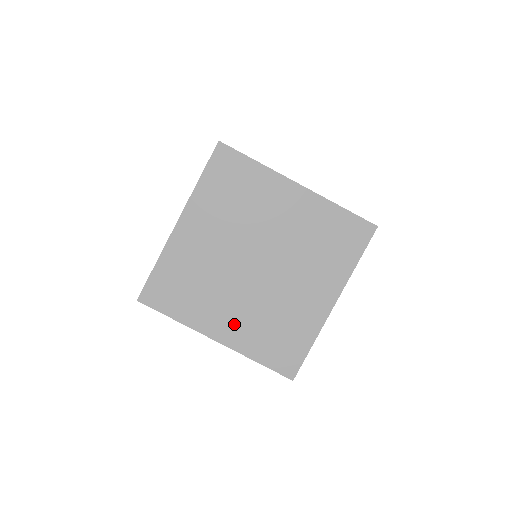
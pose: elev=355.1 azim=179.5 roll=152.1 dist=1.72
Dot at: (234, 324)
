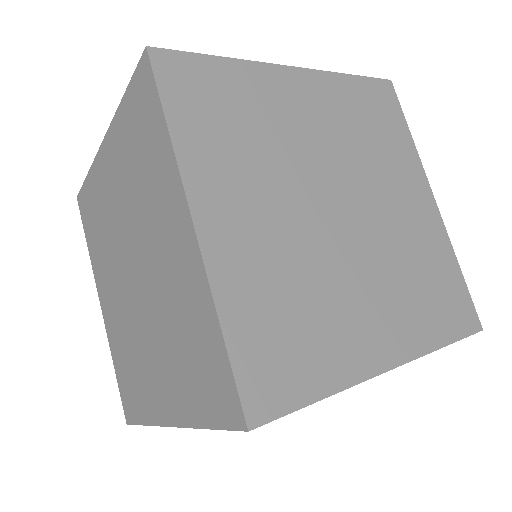
Dot at: (111, 310)
